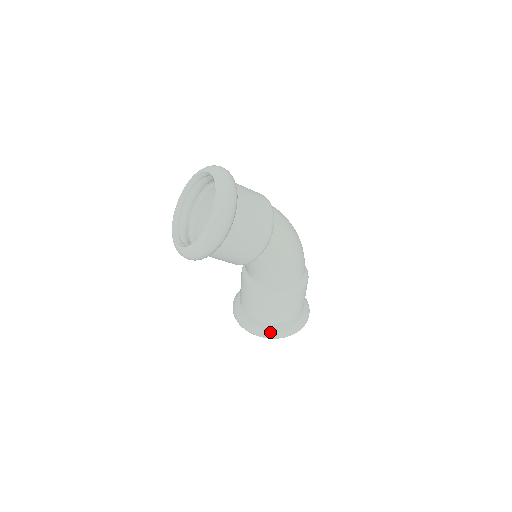
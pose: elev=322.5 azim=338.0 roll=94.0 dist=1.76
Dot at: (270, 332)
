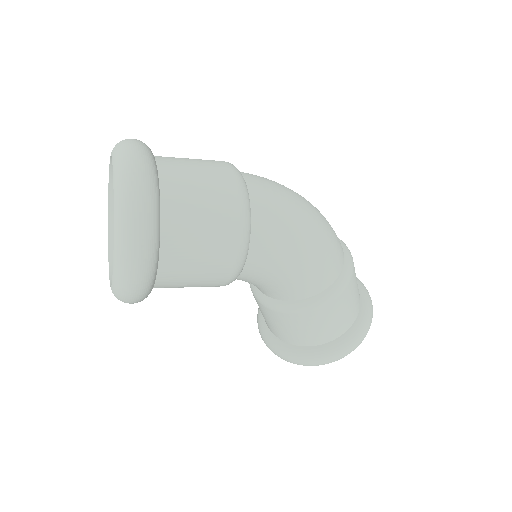
Dot at: (308, 360)
